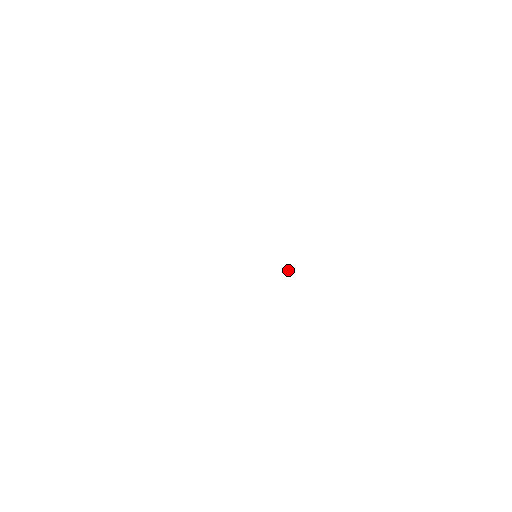
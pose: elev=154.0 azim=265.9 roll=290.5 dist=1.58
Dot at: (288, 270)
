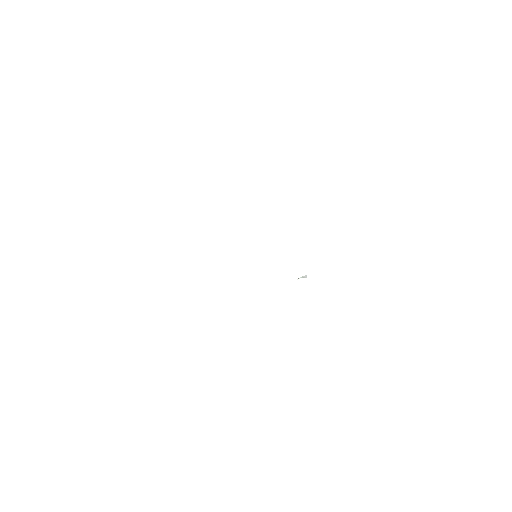
Dot at: (304, 276)
